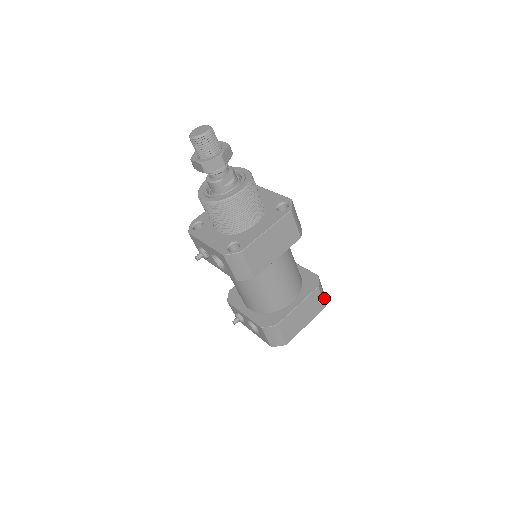
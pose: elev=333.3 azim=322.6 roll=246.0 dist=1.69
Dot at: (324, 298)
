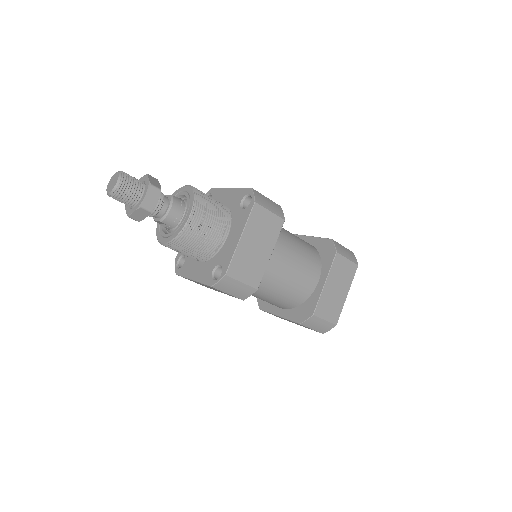
Dot at: (323, 329)
